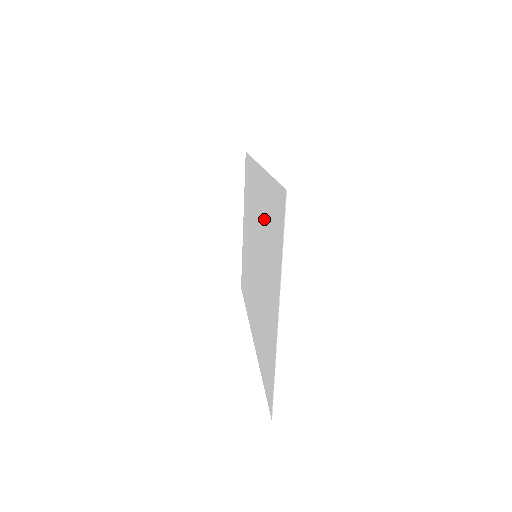
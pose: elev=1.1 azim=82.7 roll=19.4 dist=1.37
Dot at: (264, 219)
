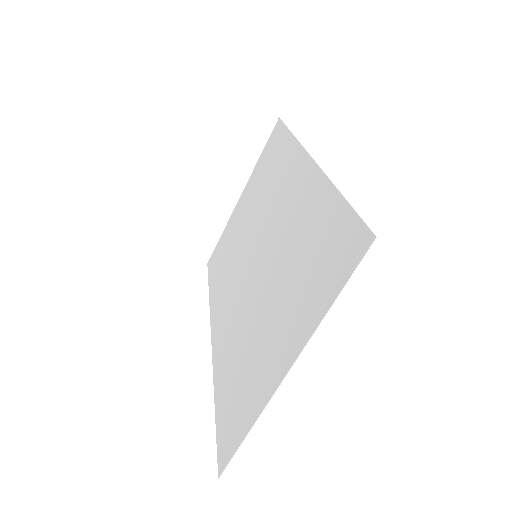
Dot at: (295, 229)
